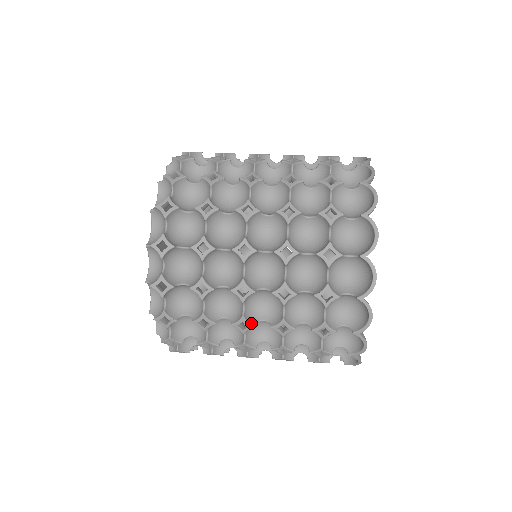
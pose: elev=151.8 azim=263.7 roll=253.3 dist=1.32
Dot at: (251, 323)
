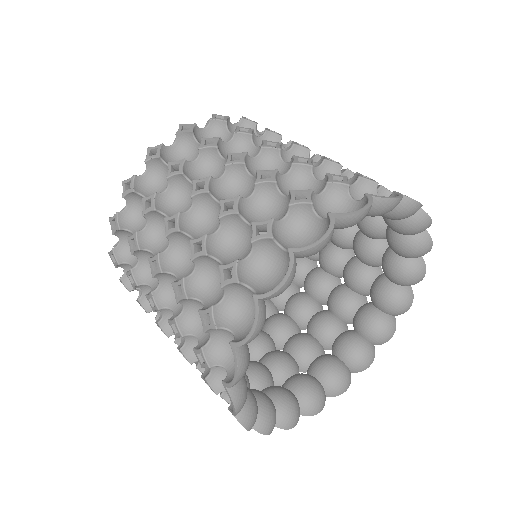
Dot at: occluded
